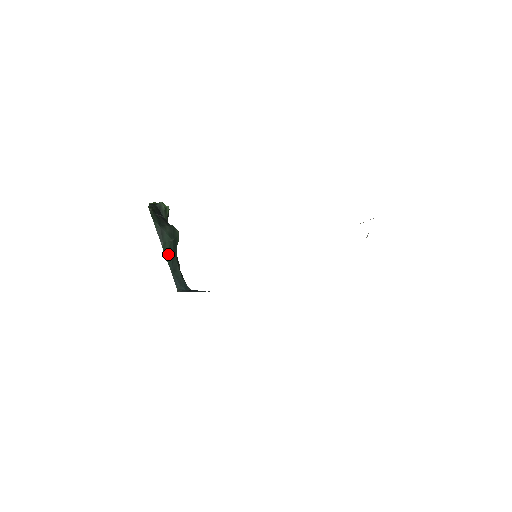
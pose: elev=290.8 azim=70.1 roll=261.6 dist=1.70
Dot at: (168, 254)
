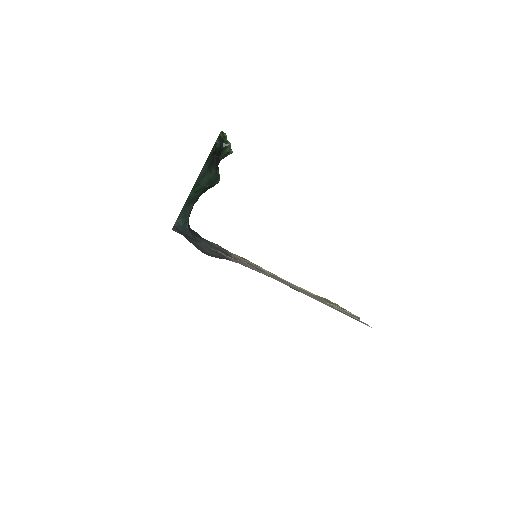
Dot at: (194, 192)
